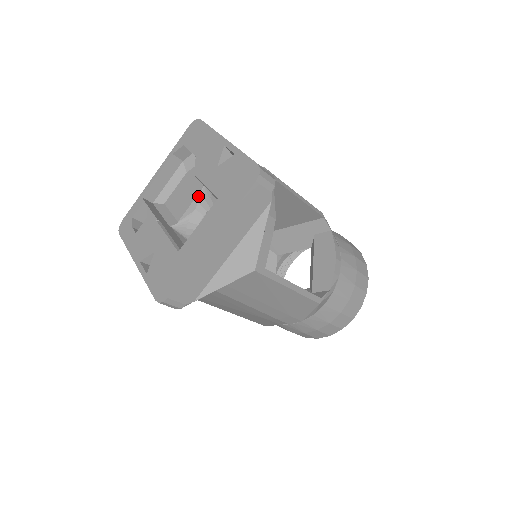
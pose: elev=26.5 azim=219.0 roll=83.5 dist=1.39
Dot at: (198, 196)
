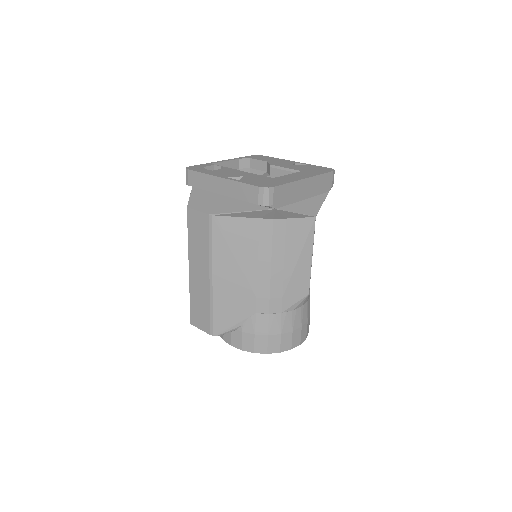
Dot at: occluded
